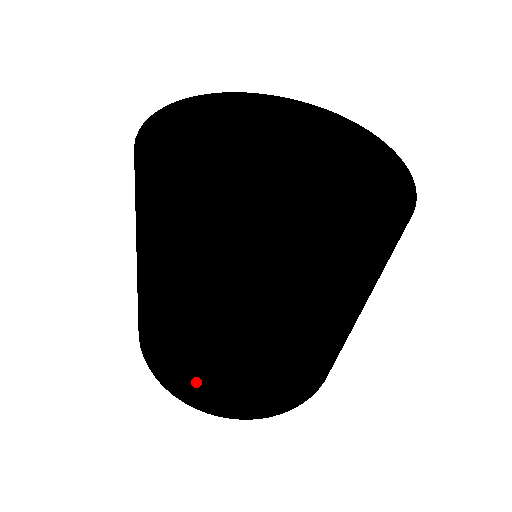
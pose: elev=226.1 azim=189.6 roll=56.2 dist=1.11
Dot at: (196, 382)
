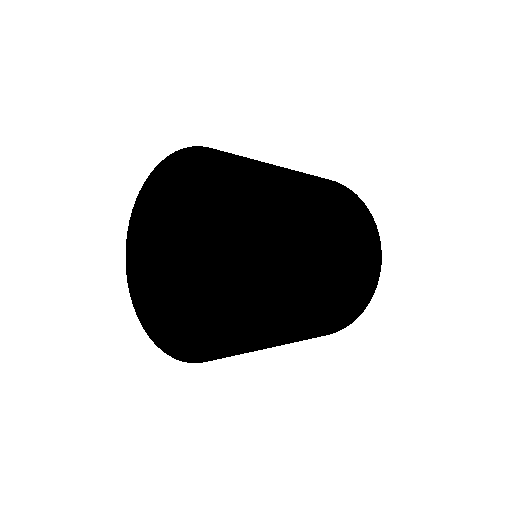
Dot at: occluded
